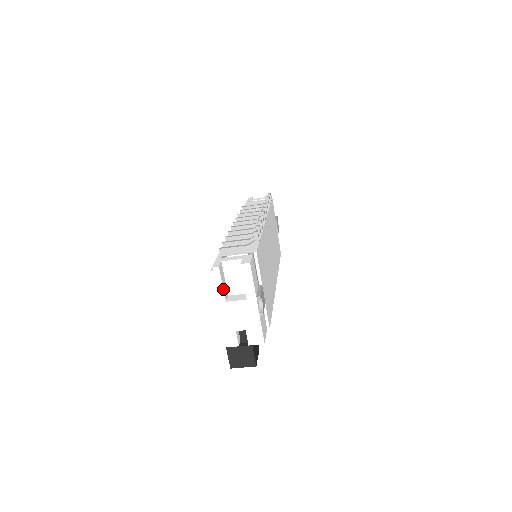
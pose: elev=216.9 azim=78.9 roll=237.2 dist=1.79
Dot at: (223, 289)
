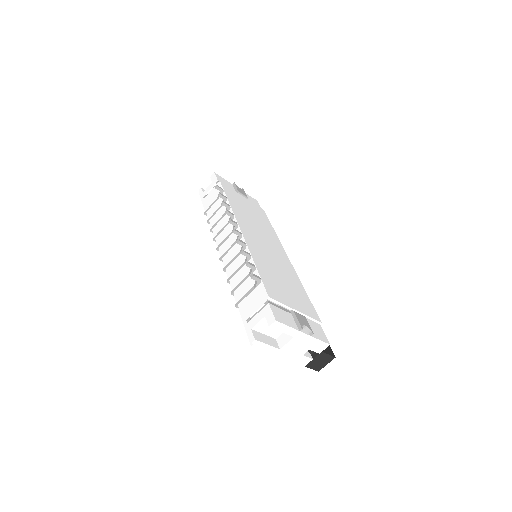
Dot at: (271, 346)
